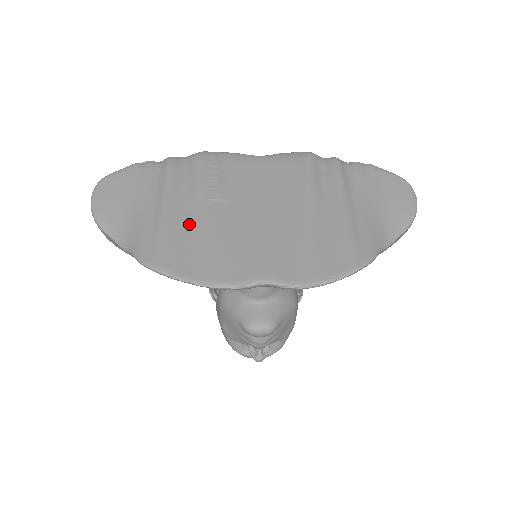
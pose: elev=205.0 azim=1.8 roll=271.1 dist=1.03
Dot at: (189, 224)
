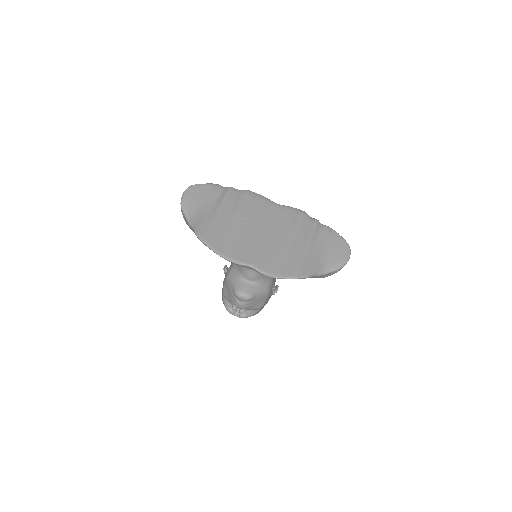
Dot at: (226, 225)
